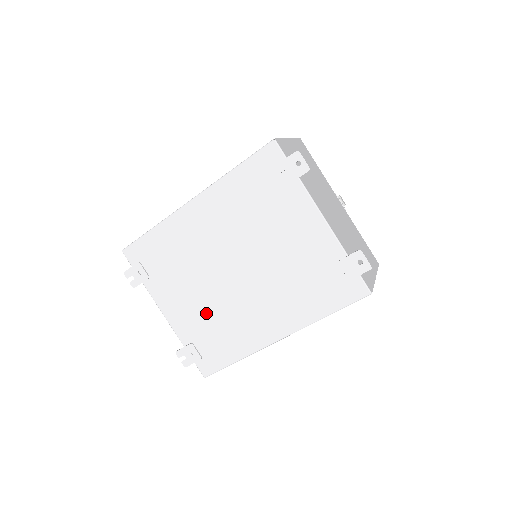
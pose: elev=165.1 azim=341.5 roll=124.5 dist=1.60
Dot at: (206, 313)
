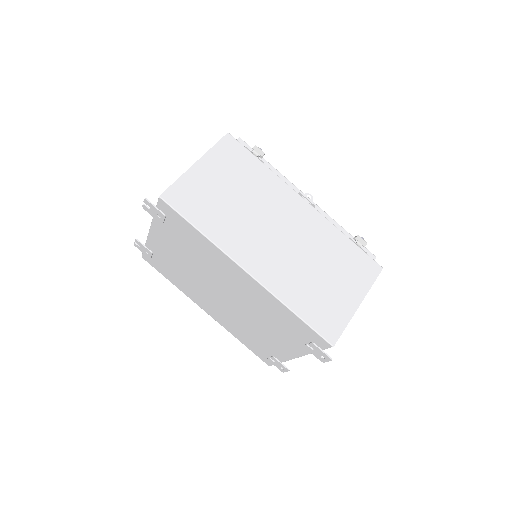
Dot at: (179, 267)
